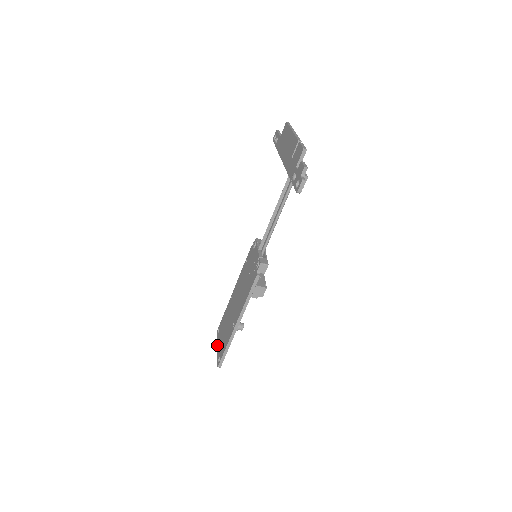
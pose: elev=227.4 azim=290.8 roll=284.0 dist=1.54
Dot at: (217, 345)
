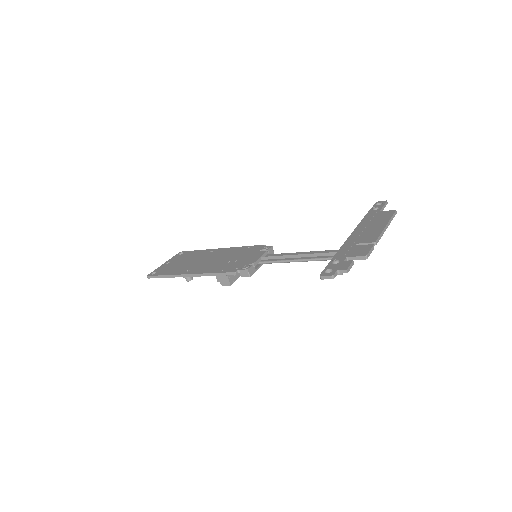
Dot at: (167, 261)
